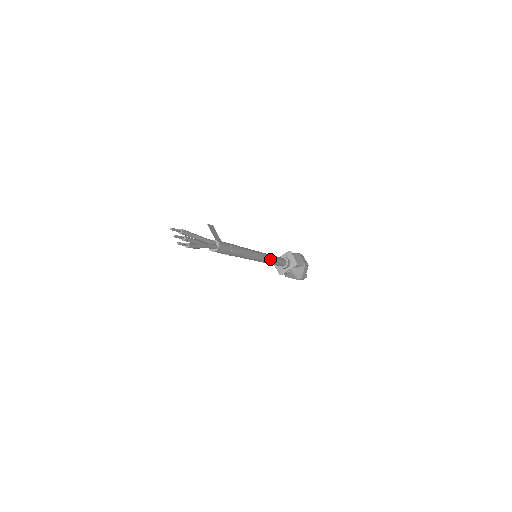
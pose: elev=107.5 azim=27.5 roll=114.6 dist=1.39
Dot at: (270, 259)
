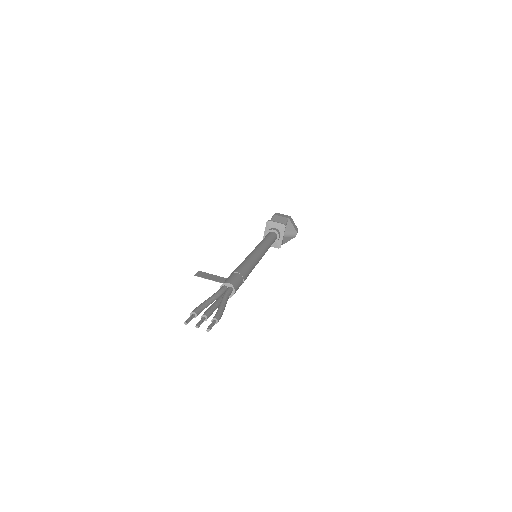
Dot at: (266, 245)
